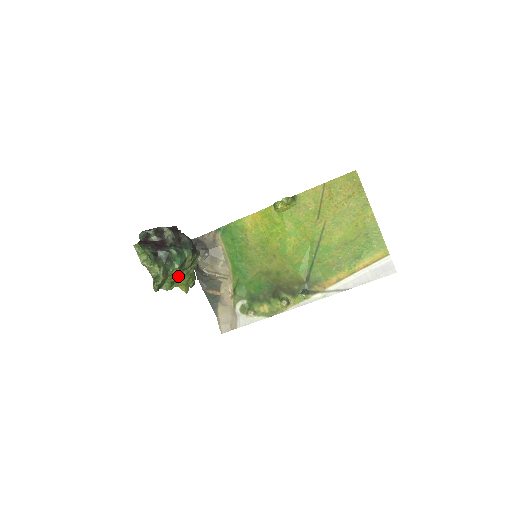
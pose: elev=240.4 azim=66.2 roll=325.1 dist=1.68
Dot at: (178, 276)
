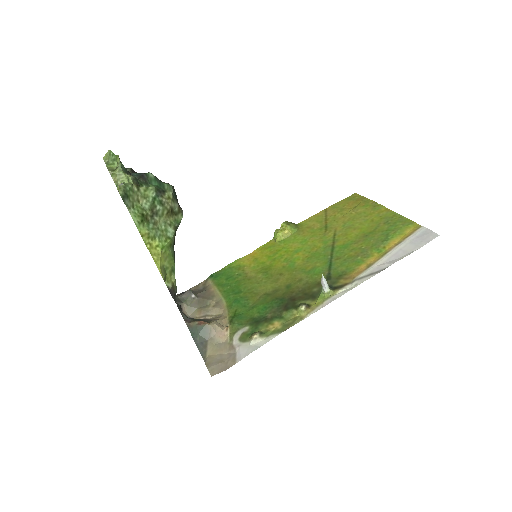
Dot at: (152, 220)
